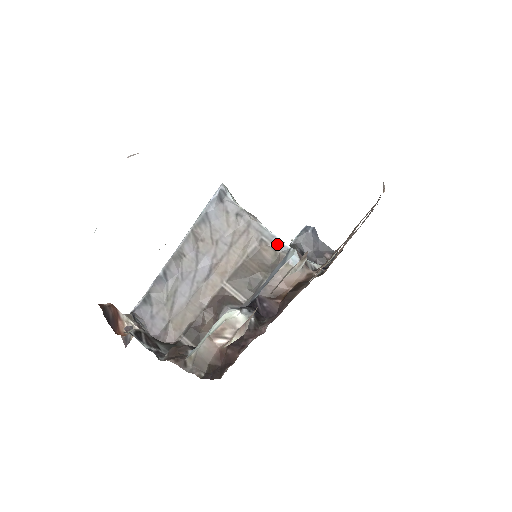
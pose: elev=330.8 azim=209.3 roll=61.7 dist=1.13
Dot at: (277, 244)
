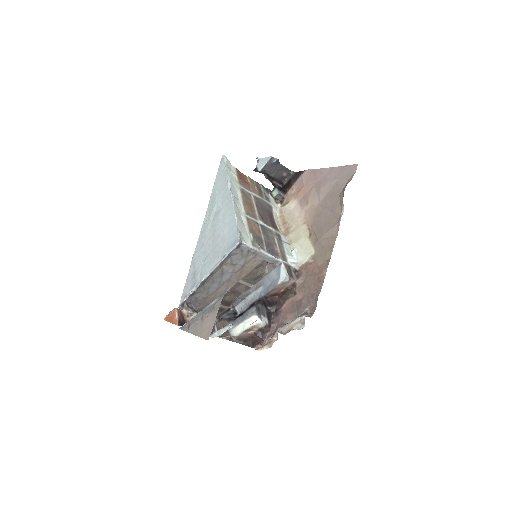
Dot at: (273, 261)
